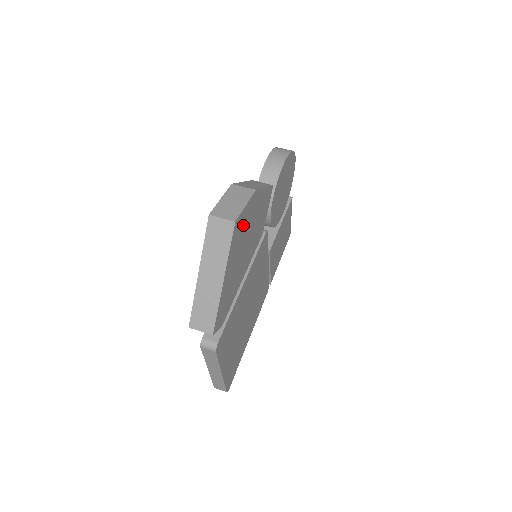
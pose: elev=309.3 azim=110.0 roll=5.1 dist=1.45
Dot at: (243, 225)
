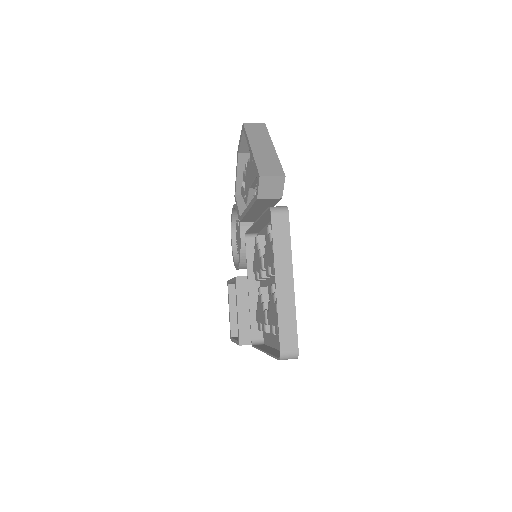
Dot at: occluded
